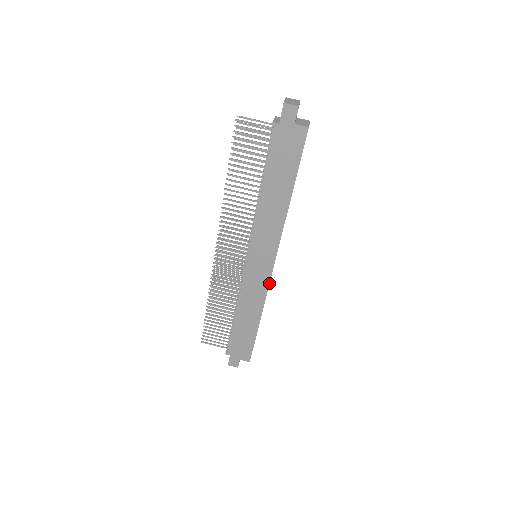
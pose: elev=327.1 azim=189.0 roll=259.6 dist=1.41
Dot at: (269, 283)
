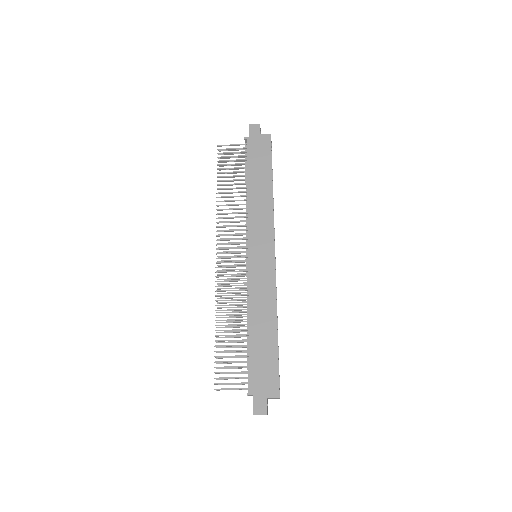
Dot at: (275, 273)
